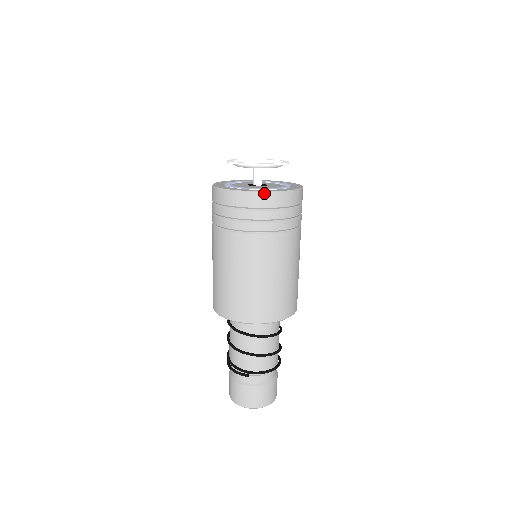
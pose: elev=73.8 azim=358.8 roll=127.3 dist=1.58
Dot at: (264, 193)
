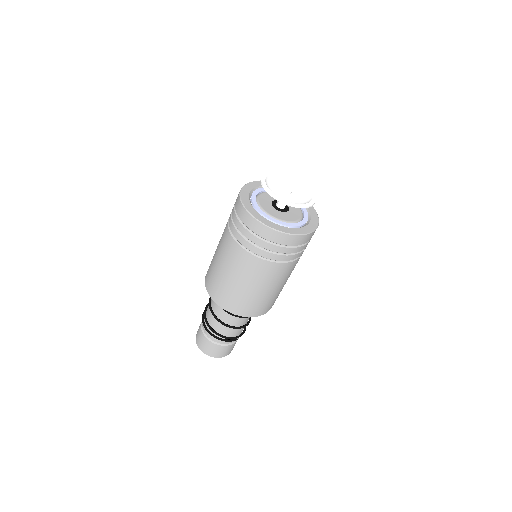
Dot at: occluded
